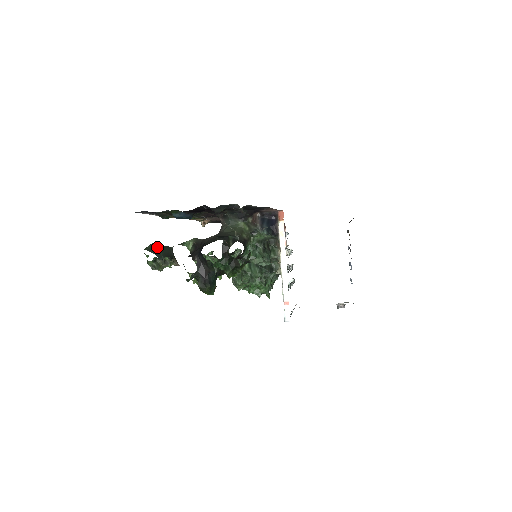
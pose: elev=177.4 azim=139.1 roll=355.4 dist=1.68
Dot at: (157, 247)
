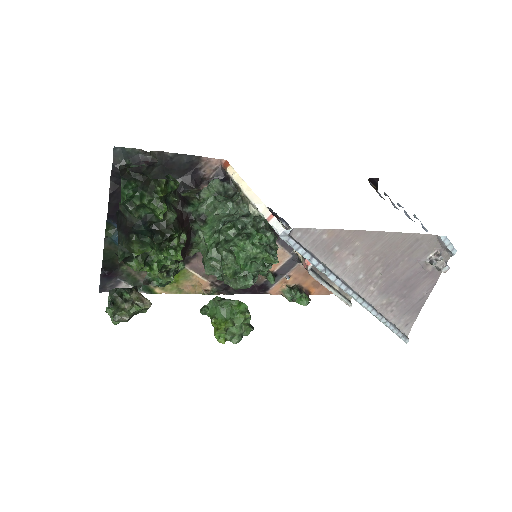
Dot at: occluded
